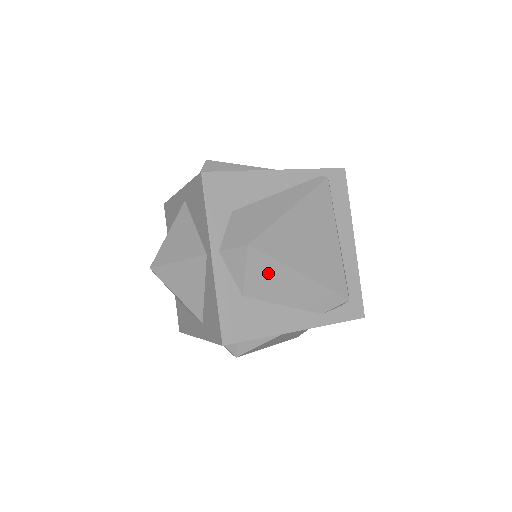
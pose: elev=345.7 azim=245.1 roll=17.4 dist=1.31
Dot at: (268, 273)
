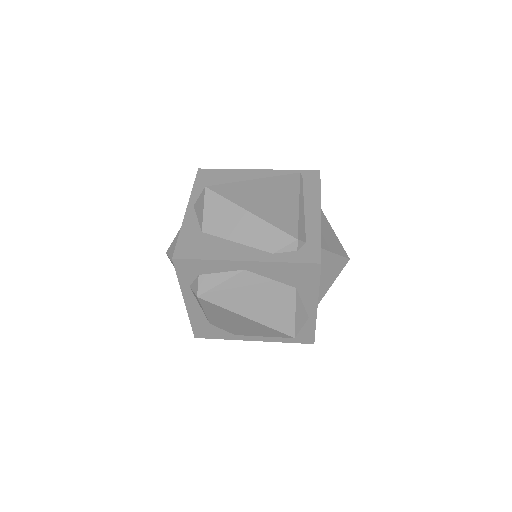
Dot at: (221, 211)
